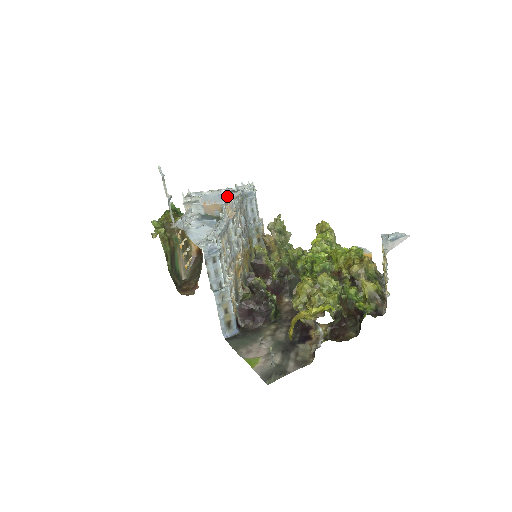
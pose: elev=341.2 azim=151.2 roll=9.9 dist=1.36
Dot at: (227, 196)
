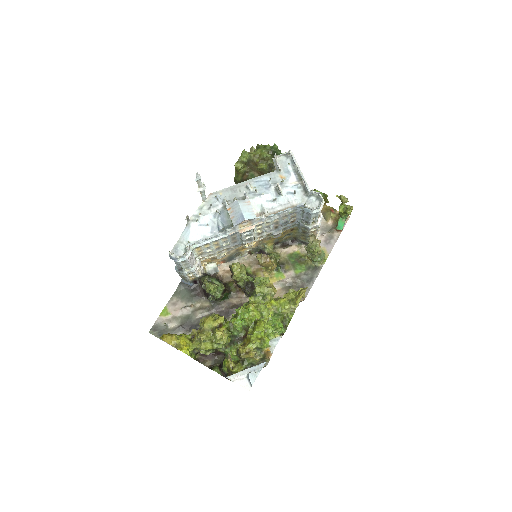
Dot at: (247, 219)
